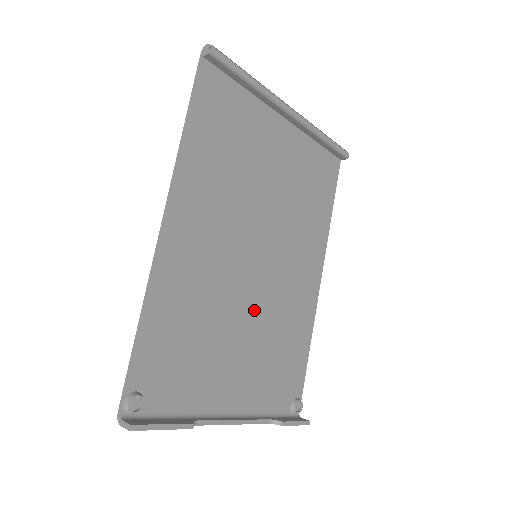
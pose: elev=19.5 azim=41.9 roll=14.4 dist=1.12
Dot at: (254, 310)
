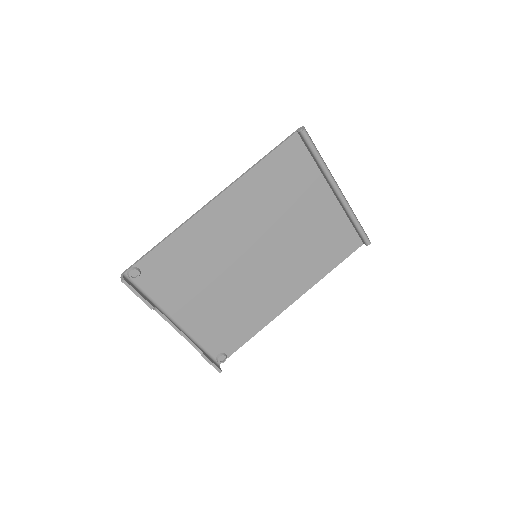
Dot at: (233, 283)
